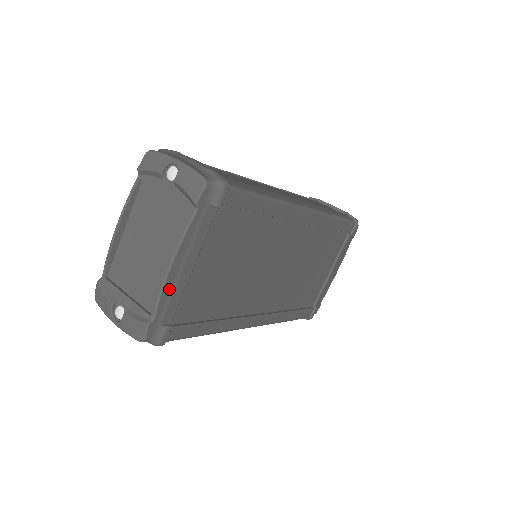
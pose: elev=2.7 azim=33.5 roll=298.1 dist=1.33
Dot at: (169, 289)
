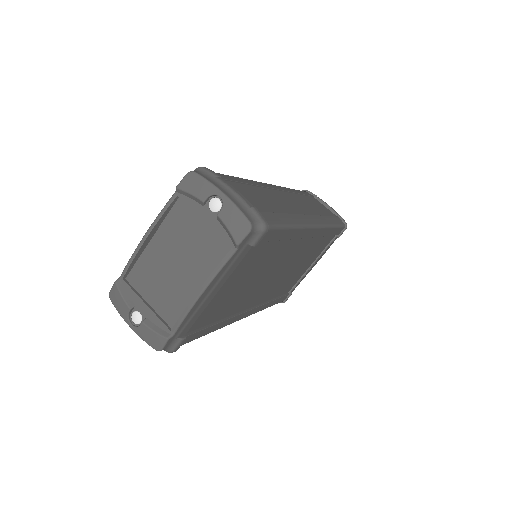
Dot at: (193, 311)
